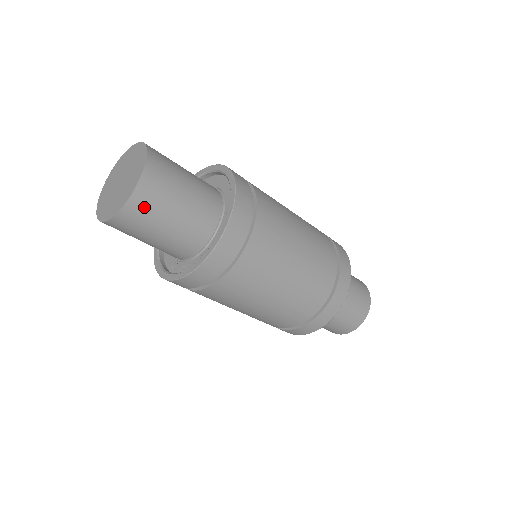
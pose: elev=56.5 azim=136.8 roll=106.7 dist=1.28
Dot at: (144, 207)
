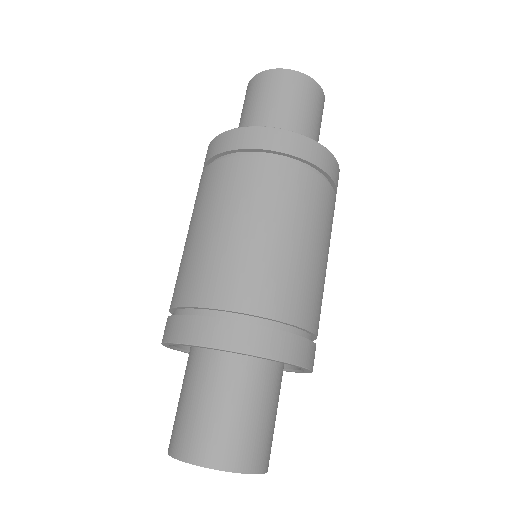
Dot at: (297, 85)
